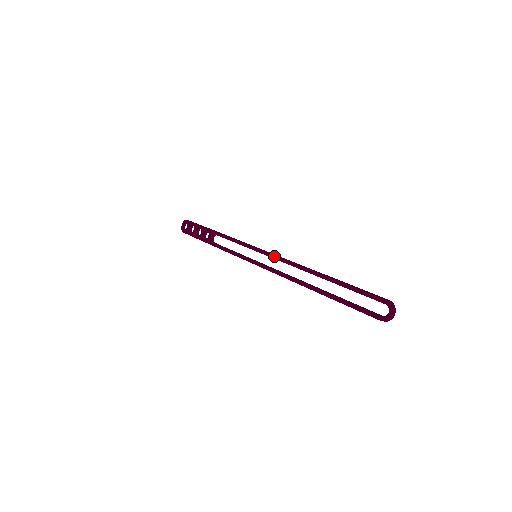
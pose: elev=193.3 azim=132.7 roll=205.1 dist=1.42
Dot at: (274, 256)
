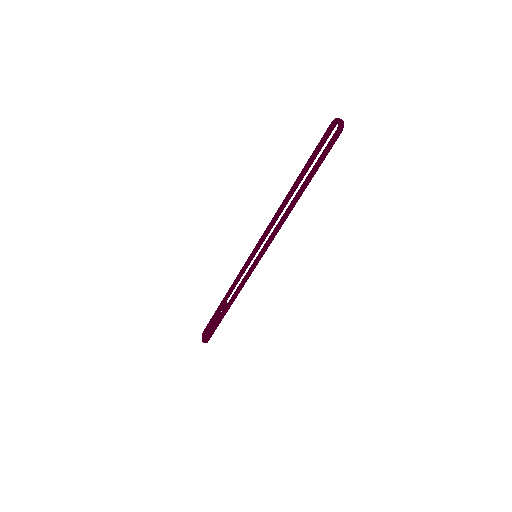
Dot at: (264, 232)
